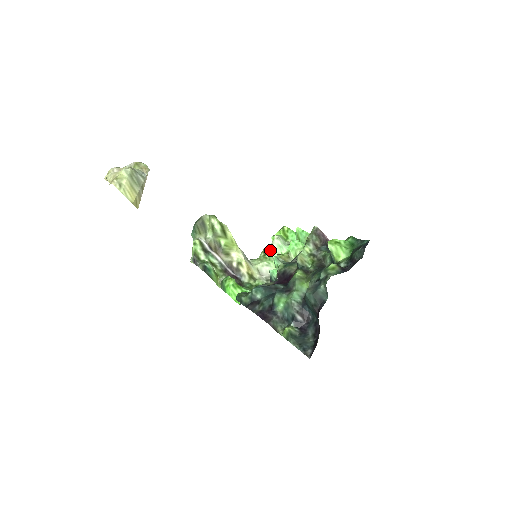
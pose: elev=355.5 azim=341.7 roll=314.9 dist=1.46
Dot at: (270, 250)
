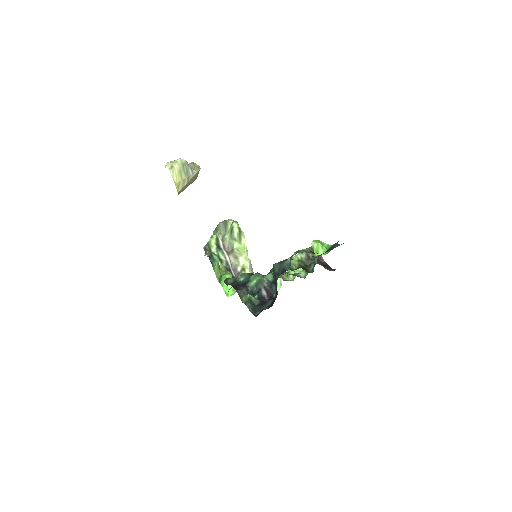
Dot at: occluded
